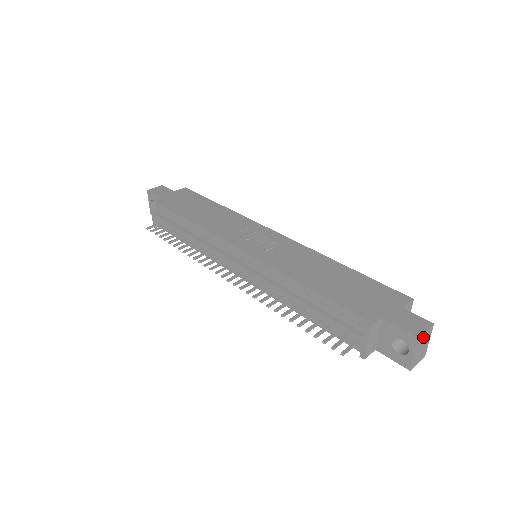
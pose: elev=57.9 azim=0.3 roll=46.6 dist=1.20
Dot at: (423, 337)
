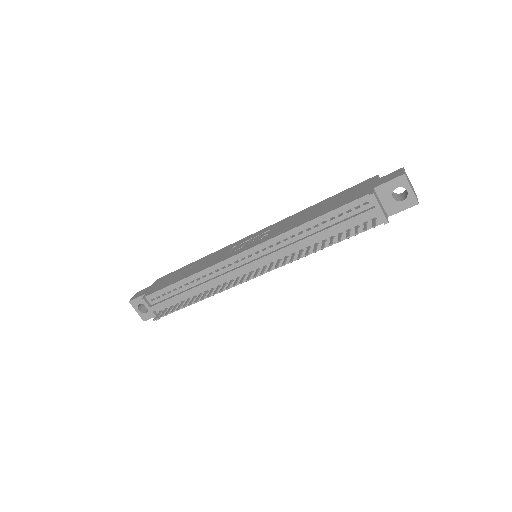
Dot at: (406, 176)
